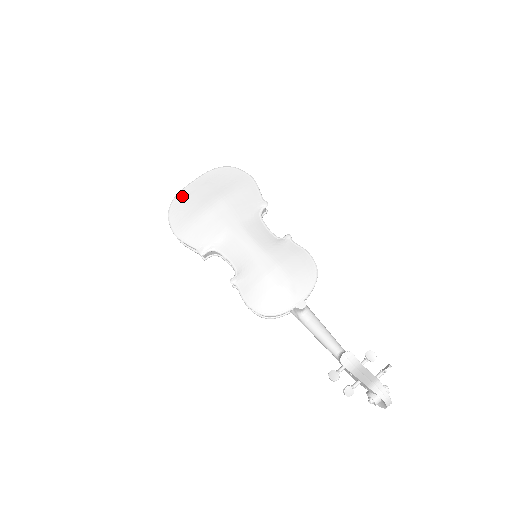
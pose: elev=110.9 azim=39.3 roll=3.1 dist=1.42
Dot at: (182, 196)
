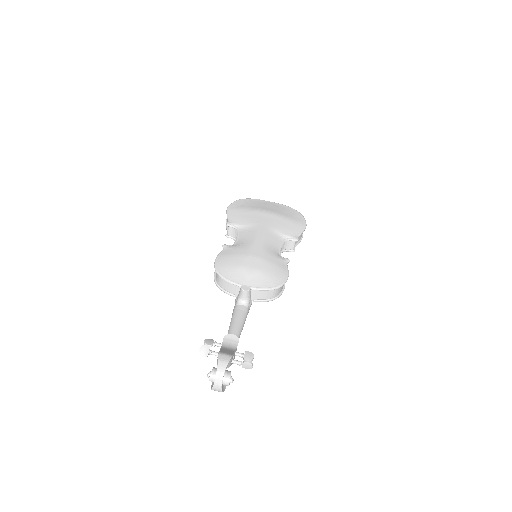
Dot at: (256, 200)
